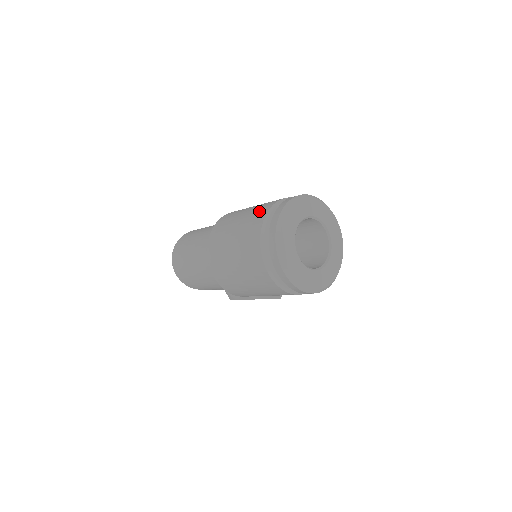
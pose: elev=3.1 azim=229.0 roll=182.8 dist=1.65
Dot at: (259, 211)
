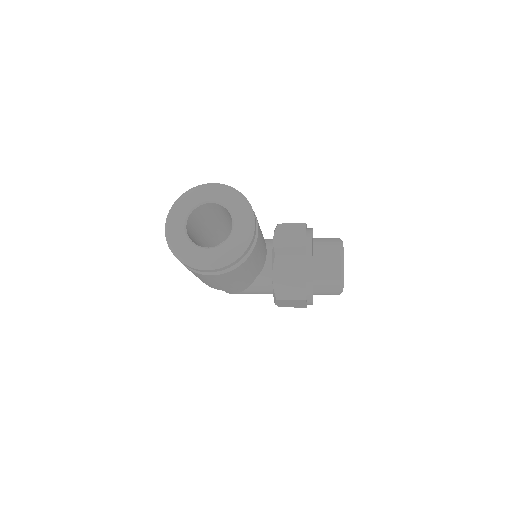
Dot at: occluded
